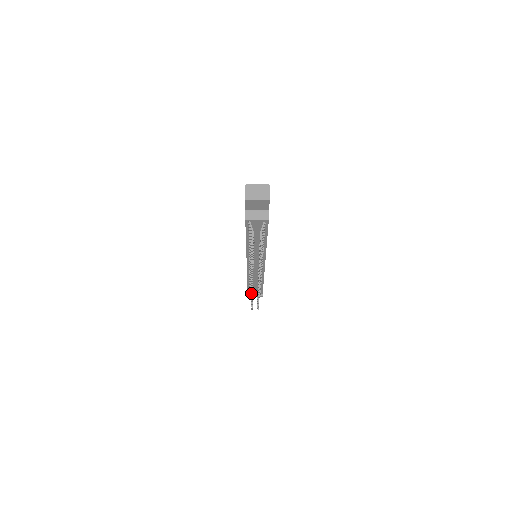
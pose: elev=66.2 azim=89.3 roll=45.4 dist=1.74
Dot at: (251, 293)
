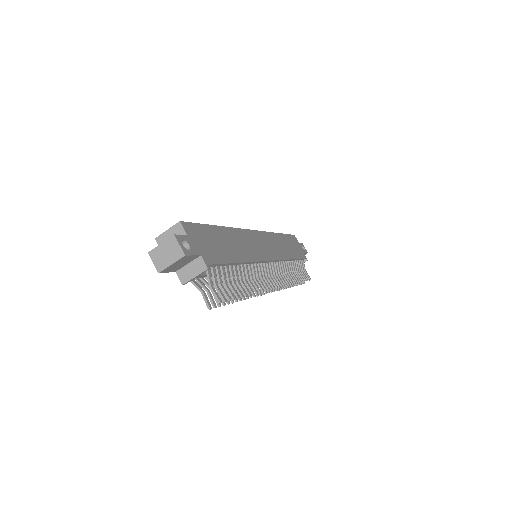
Dot at: occluded
